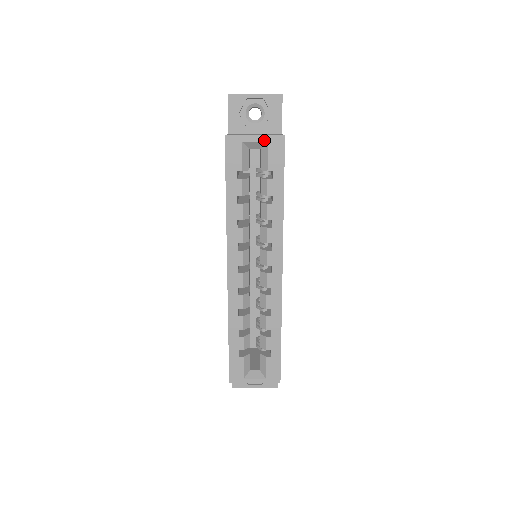
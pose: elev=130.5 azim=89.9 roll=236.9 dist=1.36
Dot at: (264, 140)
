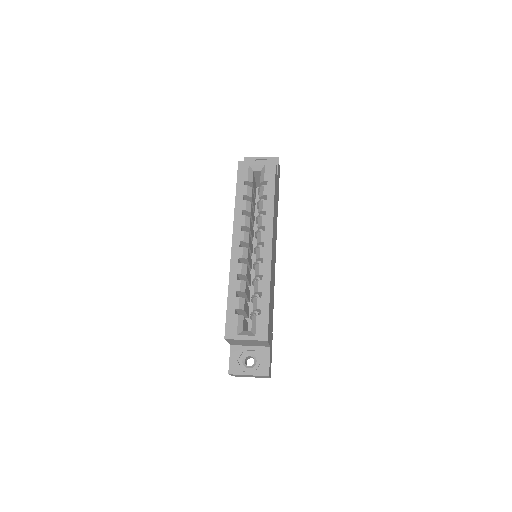
Dot at: (263, 164)
